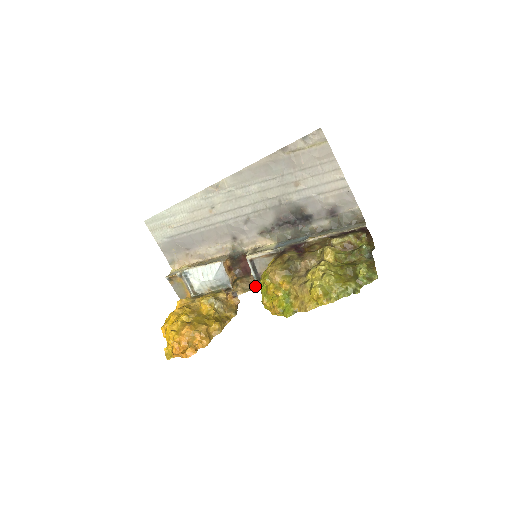
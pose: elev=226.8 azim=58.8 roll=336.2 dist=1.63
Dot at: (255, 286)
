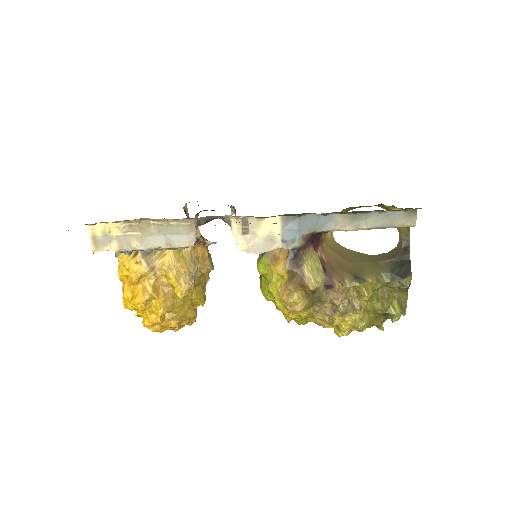
Dot at: occluded
